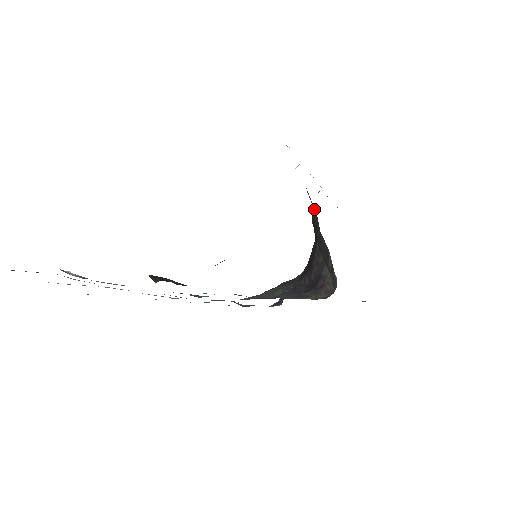
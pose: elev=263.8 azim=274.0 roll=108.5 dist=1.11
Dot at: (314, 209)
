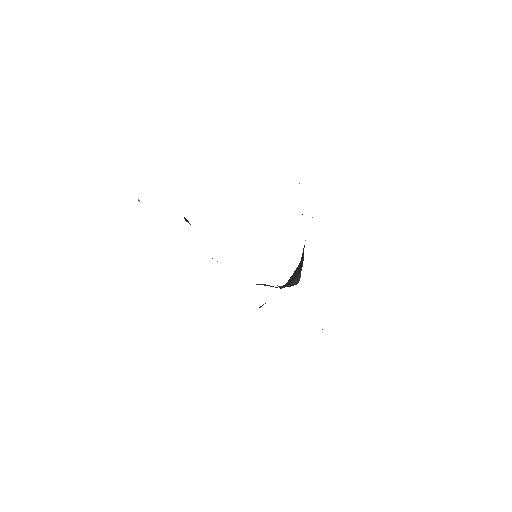
Dot at: occluded
